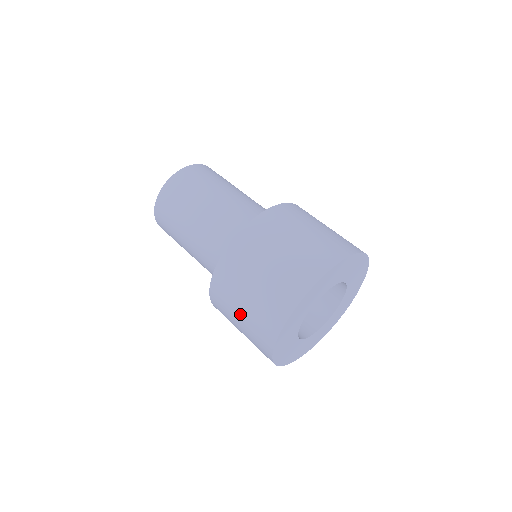
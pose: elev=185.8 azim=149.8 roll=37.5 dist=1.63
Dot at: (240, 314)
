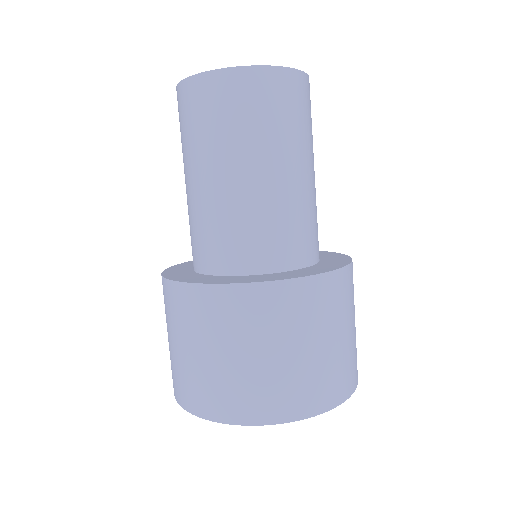
Dot at: (176, 345)
